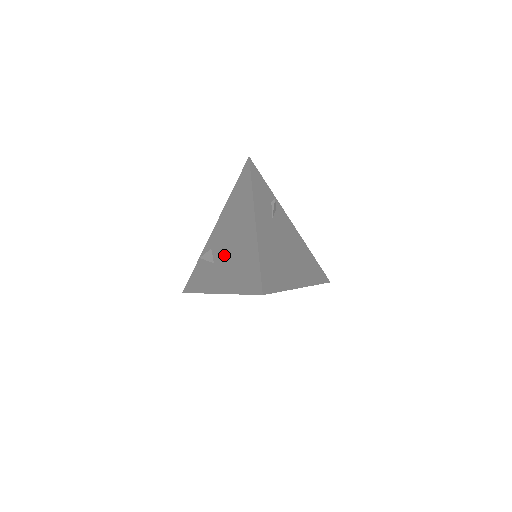
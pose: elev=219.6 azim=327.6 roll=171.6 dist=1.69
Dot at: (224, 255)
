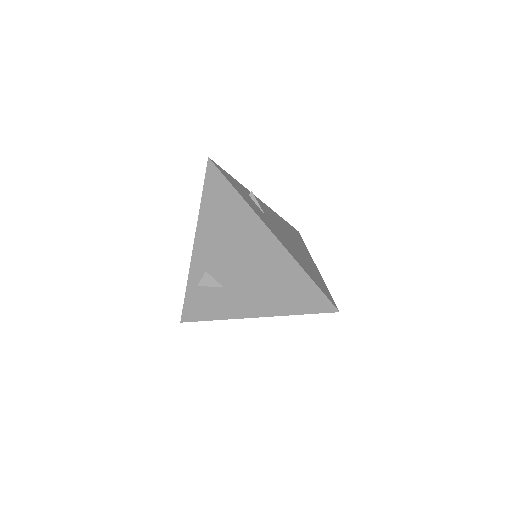
Dot at: (239, 277)
